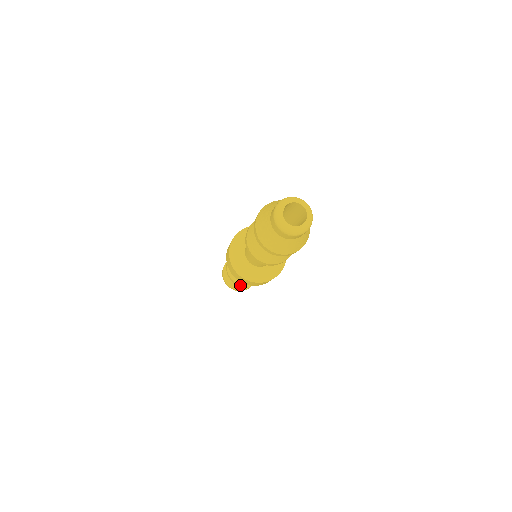
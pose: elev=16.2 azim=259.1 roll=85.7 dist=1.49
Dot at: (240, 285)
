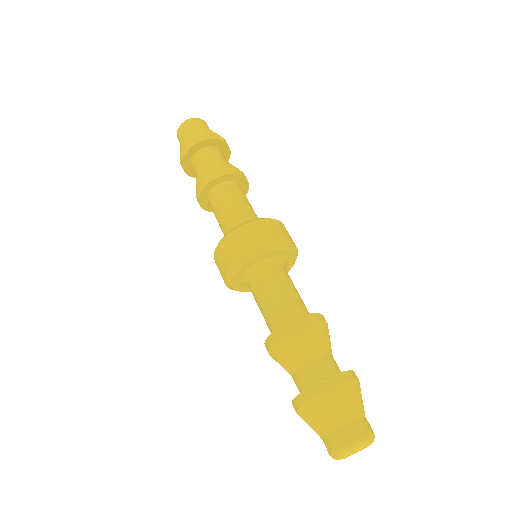
Dot at: (205, 208)
